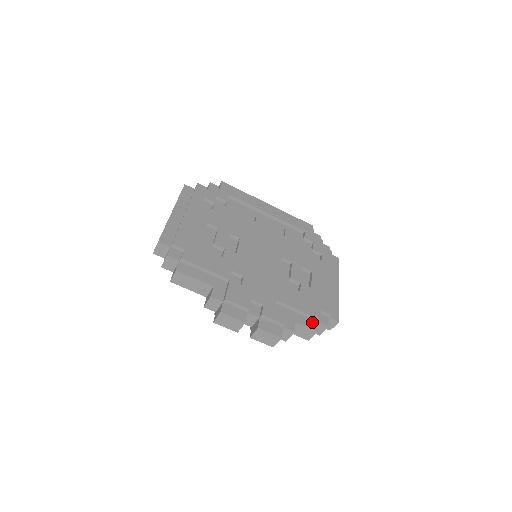
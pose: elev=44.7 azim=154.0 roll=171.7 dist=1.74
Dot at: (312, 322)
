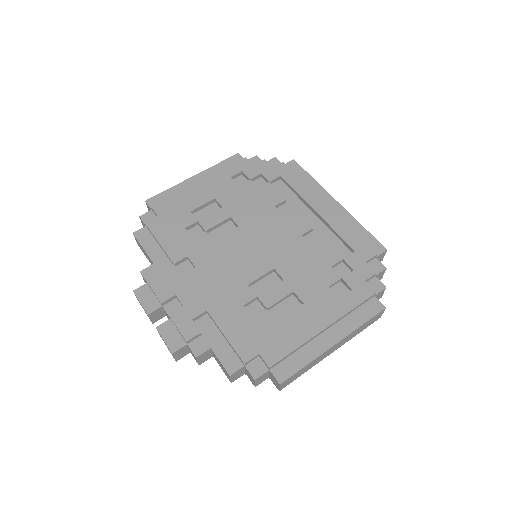
Dot at: (235, 361)
